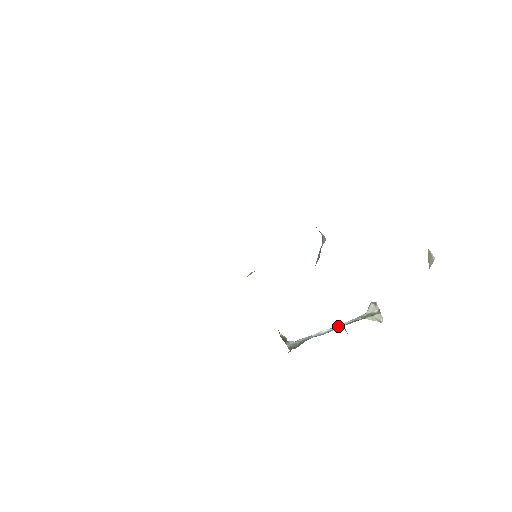
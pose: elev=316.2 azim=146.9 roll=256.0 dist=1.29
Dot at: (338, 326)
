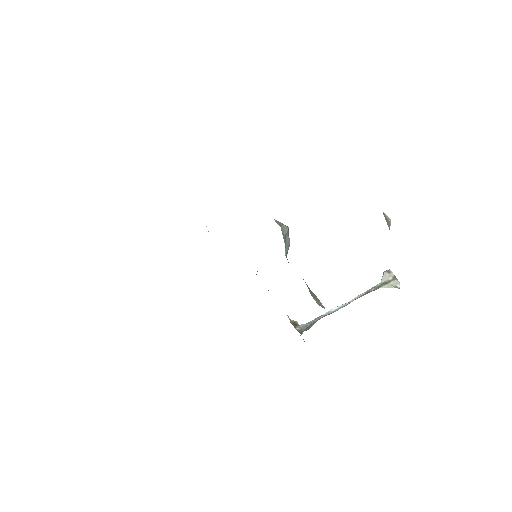
Dot at: (350, 301)
